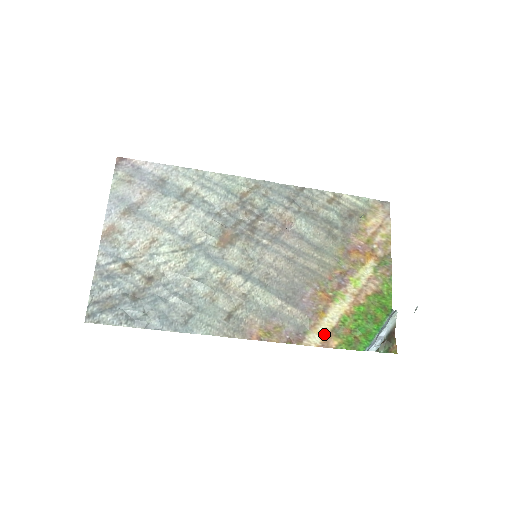
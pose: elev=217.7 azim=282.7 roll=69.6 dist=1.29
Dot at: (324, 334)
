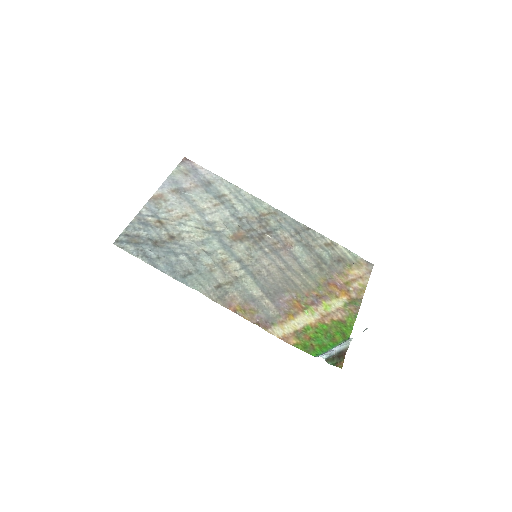
Dot at: (287, 331)
